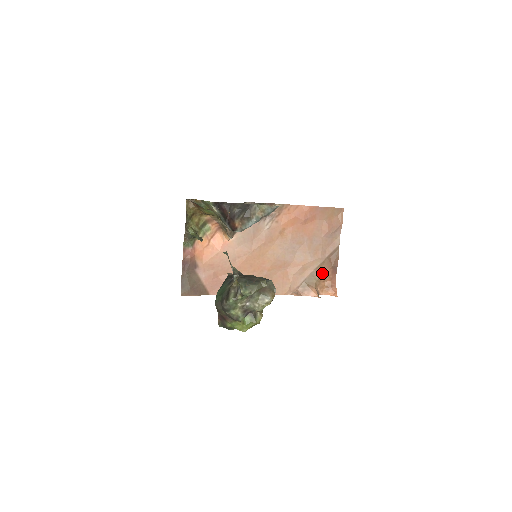
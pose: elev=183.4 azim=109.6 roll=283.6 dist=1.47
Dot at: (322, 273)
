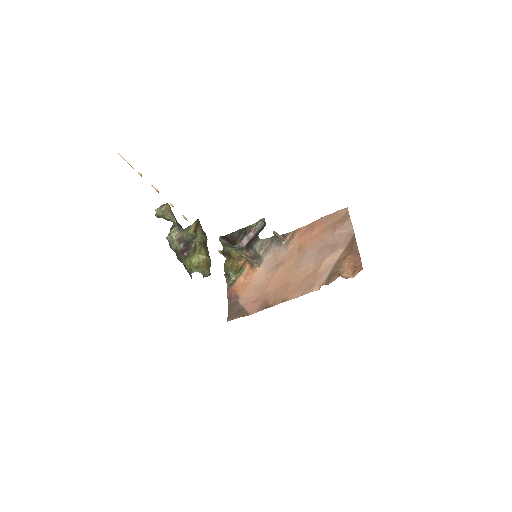
Dot at: (344, 260)
